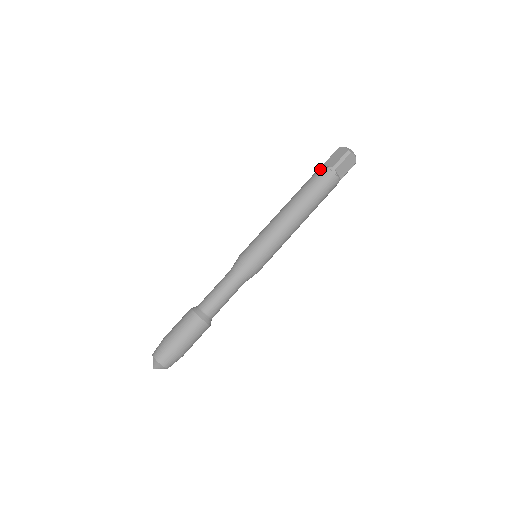
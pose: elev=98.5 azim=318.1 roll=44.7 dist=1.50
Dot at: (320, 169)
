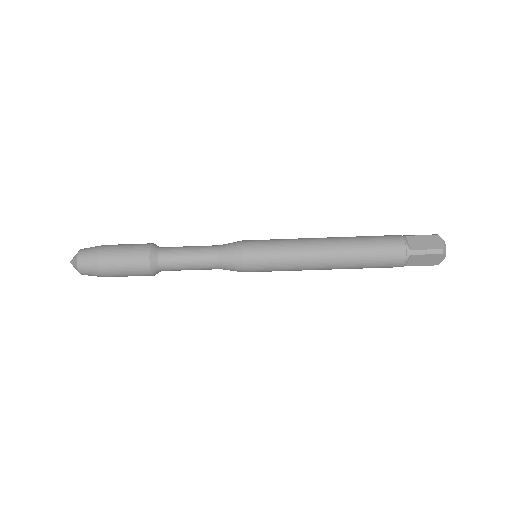
Dot at: (398, 239)
